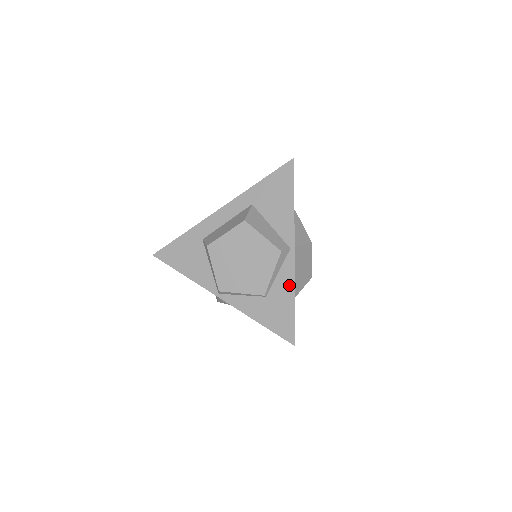
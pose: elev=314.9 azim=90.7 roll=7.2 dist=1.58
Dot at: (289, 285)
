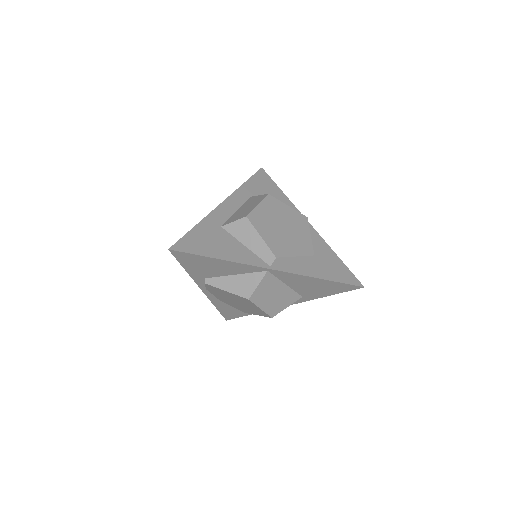
Dot at: (324, 246)
